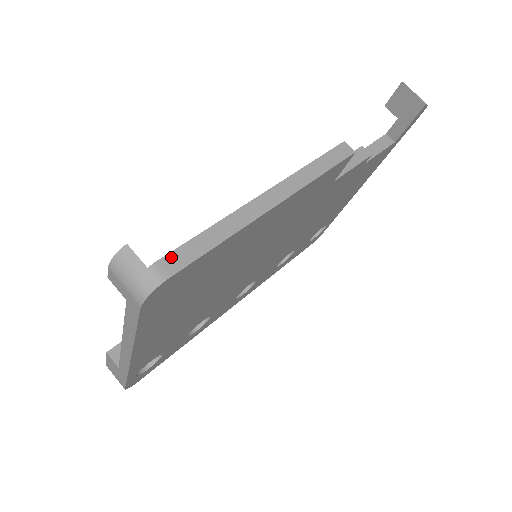
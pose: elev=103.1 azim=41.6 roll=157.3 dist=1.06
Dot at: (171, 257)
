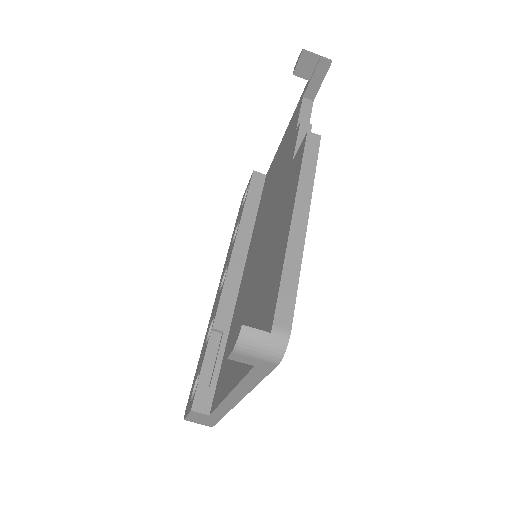
Dot at: (279, 313)
